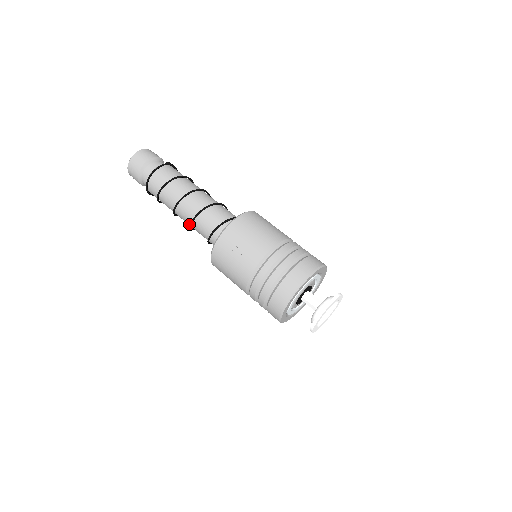
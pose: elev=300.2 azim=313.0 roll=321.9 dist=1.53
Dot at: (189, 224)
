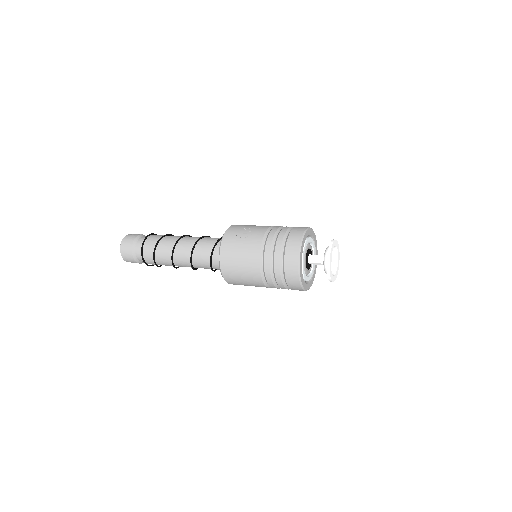
Dot at: (189, 259)
